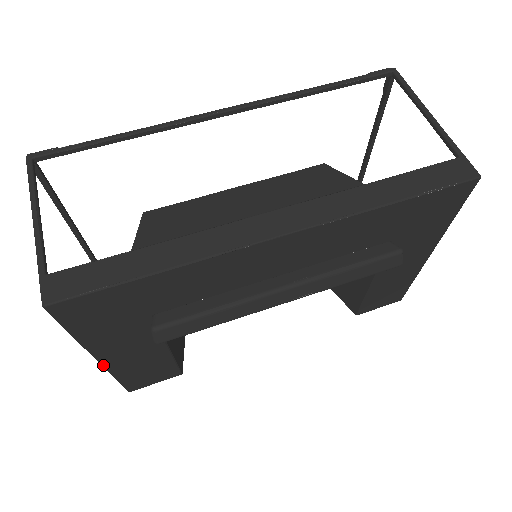
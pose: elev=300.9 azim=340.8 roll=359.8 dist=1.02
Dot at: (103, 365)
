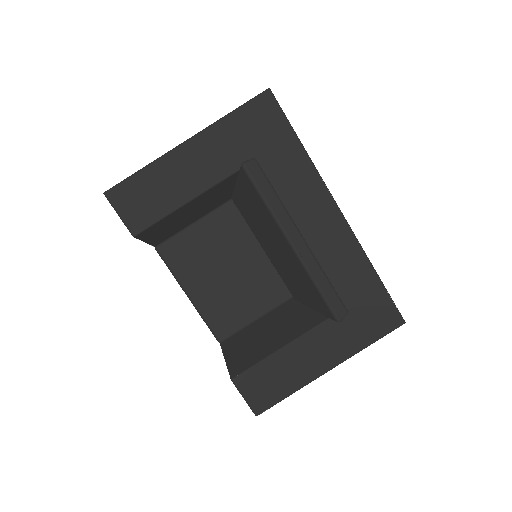
Dot at: (176, 149)
